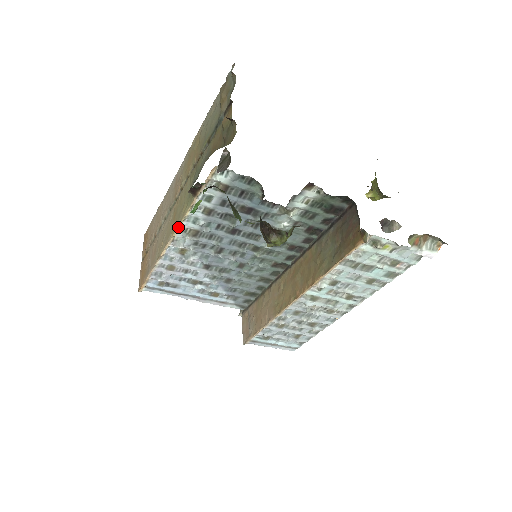
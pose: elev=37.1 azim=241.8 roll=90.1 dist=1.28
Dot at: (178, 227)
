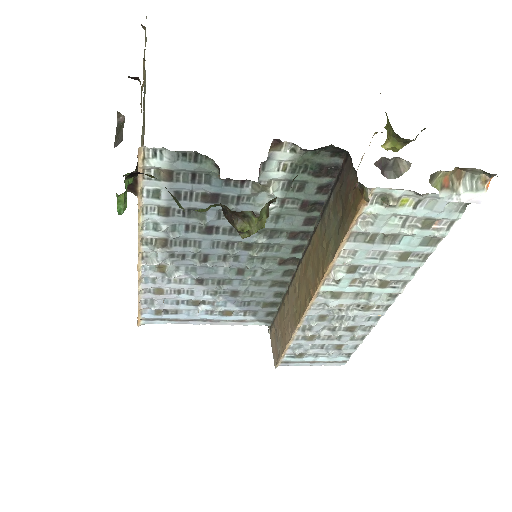
Dot at: (139, 239)
